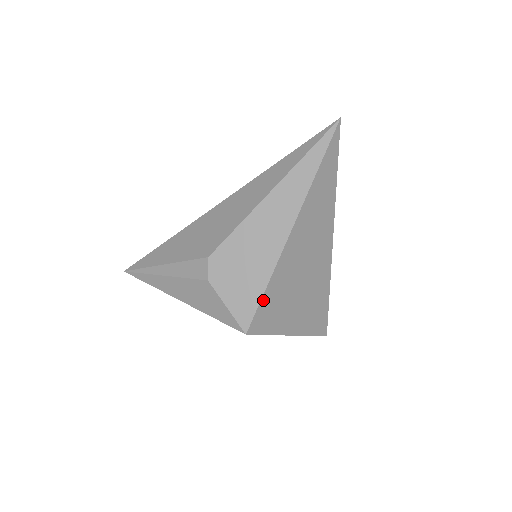
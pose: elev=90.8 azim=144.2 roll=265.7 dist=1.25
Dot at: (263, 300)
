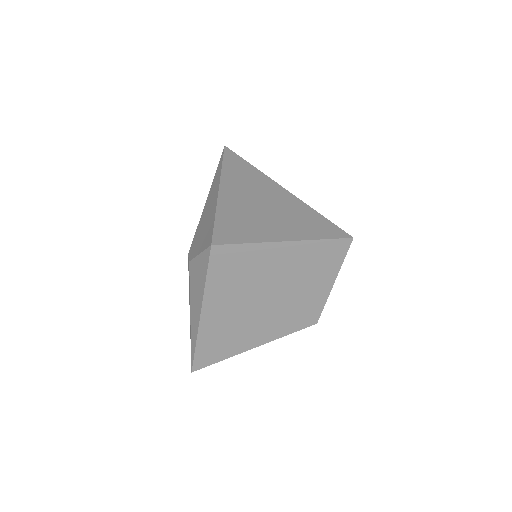
Dot at: (217, 224)
